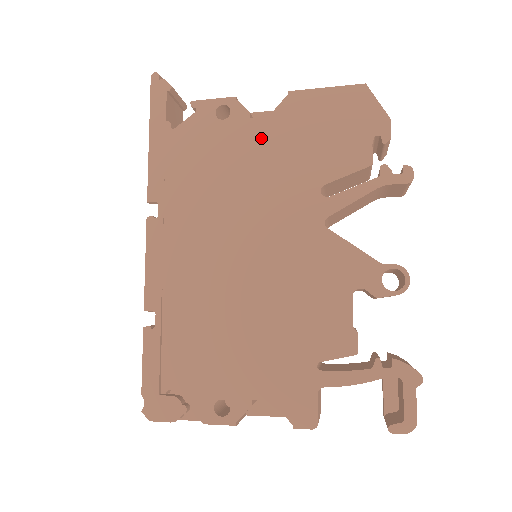
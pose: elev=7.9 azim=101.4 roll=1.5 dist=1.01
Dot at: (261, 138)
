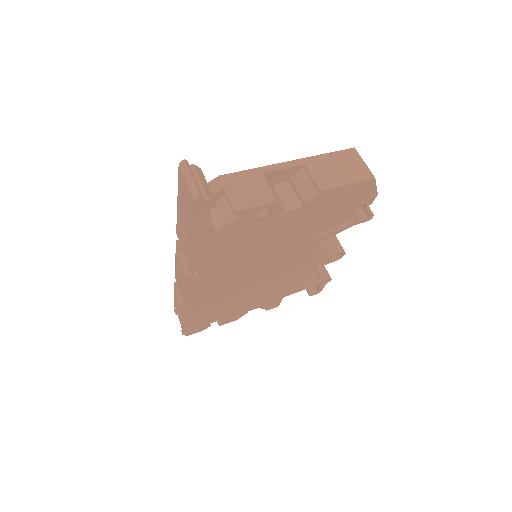
Dot at: (289, 221)
